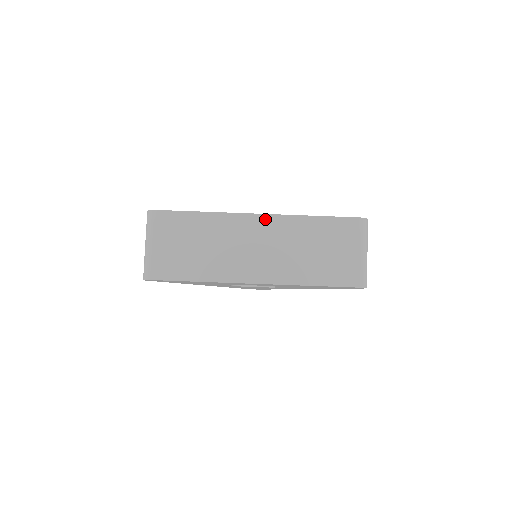
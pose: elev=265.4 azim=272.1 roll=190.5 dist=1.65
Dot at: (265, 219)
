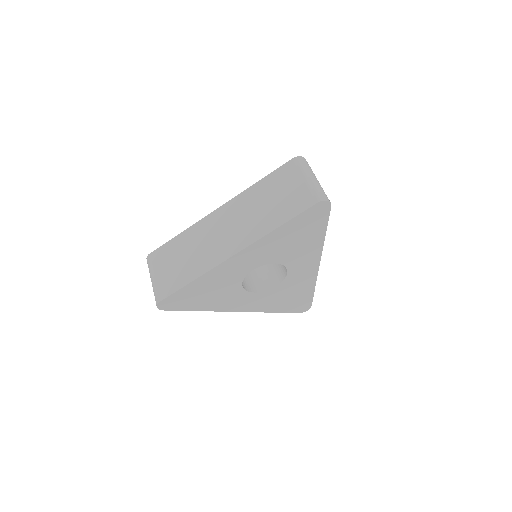
Dot at: (224, 208)
